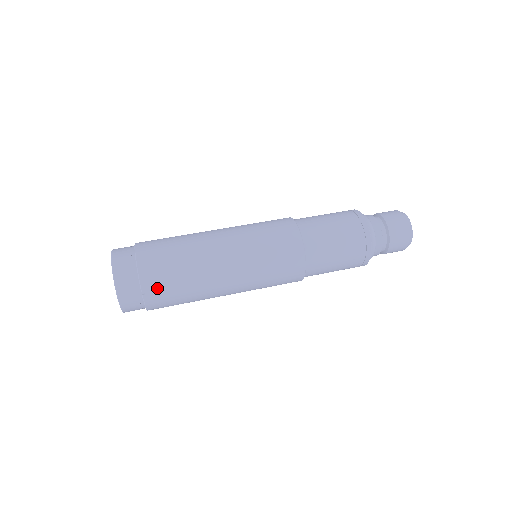
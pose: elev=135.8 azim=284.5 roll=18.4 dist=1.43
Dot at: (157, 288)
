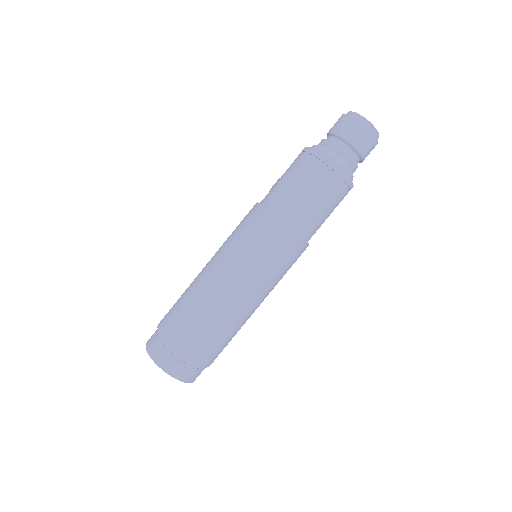
Dot at: occluded
